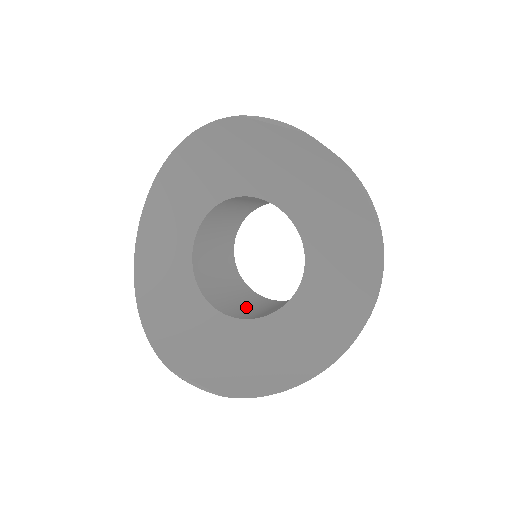
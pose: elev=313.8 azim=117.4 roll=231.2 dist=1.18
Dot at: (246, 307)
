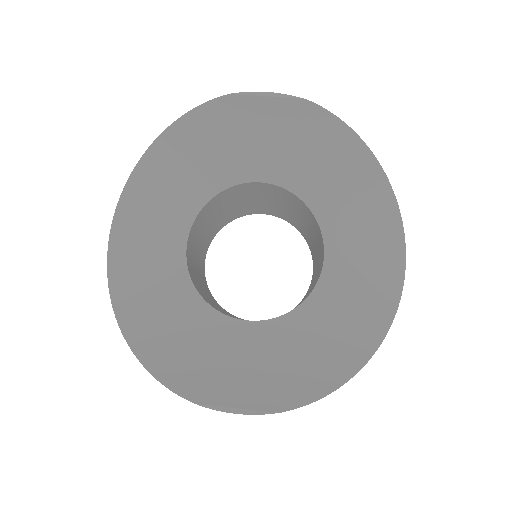
Dot at: occluded
